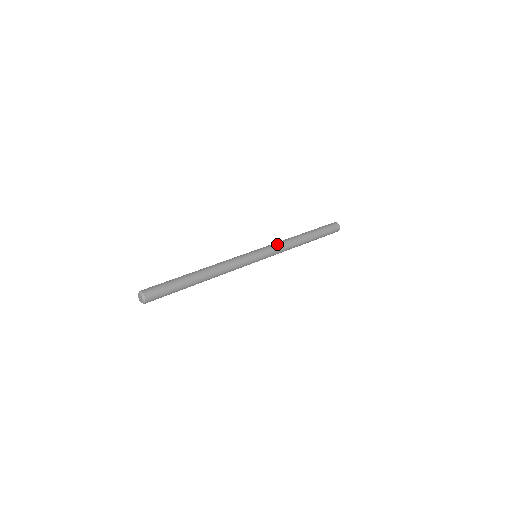
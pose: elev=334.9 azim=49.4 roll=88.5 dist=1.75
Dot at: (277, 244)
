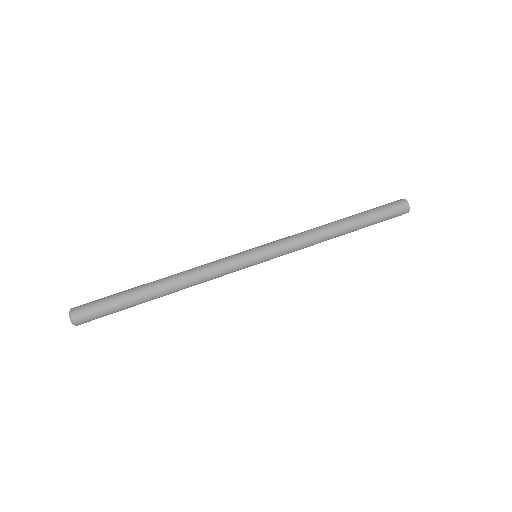
Dot at: (292, 239)
